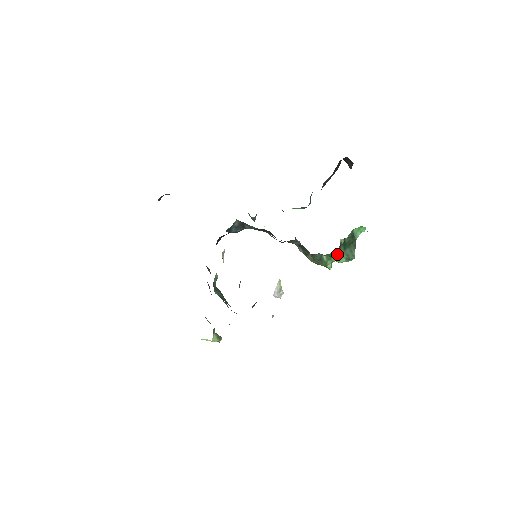
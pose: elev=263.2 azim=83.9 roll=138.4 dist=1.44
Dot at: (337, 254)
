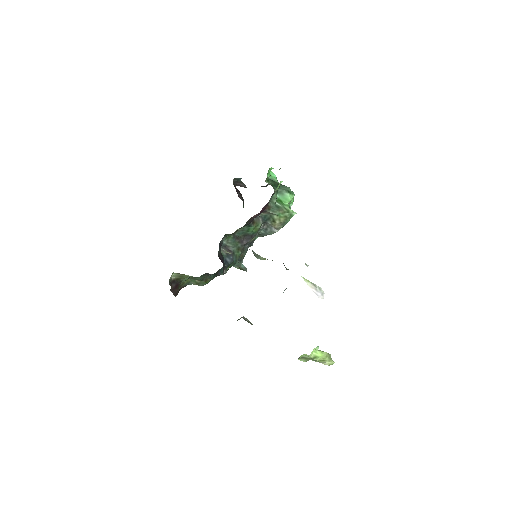
Dot at: (280, 196)
